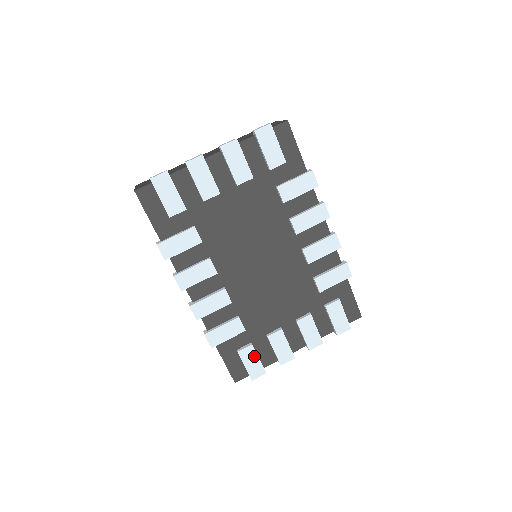
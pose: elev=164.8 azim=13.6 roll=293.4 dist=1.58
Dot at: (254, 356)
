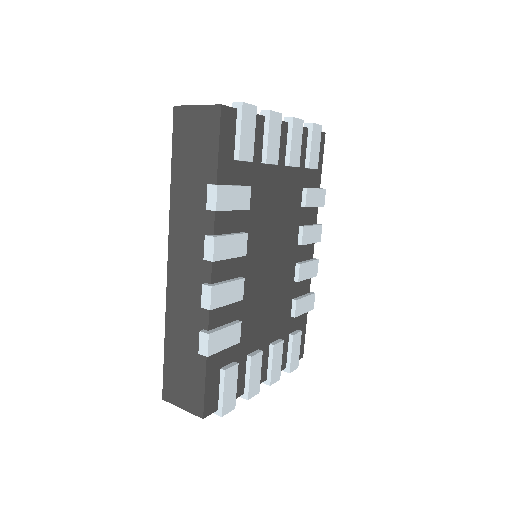
Dot at: (234, 381)
